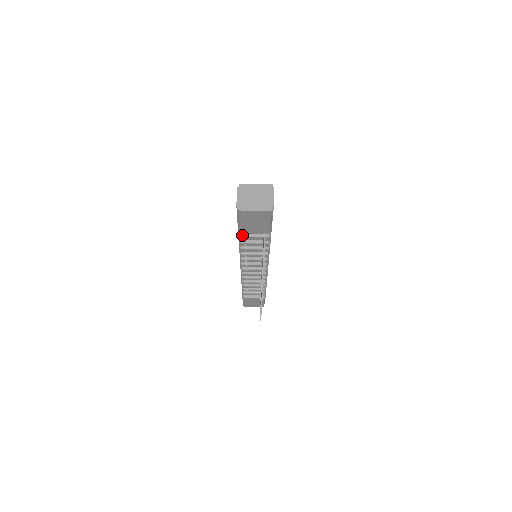
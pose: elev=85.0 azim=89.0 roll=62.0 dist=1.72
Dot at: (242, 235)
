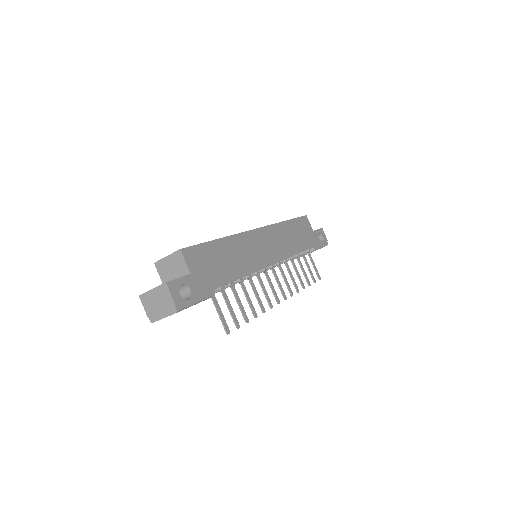
Dot at: occluded
